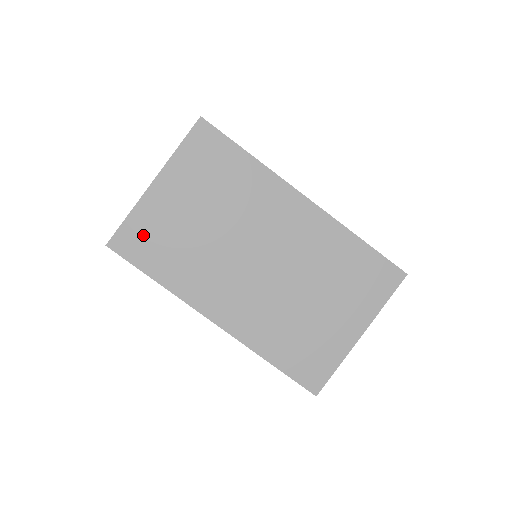
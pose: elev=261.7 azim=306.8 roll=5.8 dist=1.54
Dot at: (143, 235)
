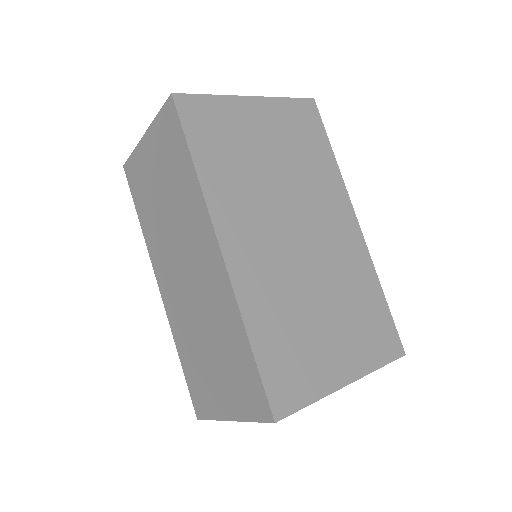
Dot at: (212, 120)
